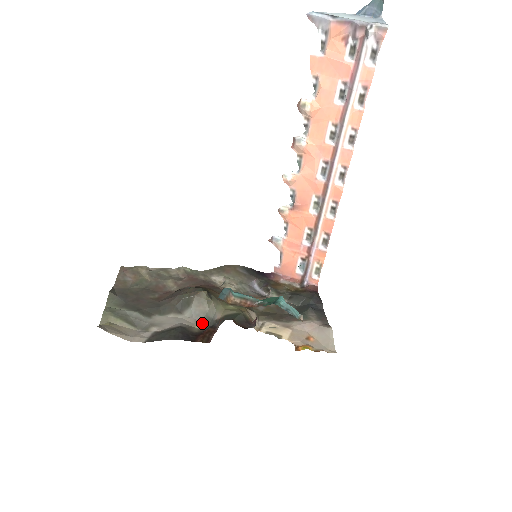
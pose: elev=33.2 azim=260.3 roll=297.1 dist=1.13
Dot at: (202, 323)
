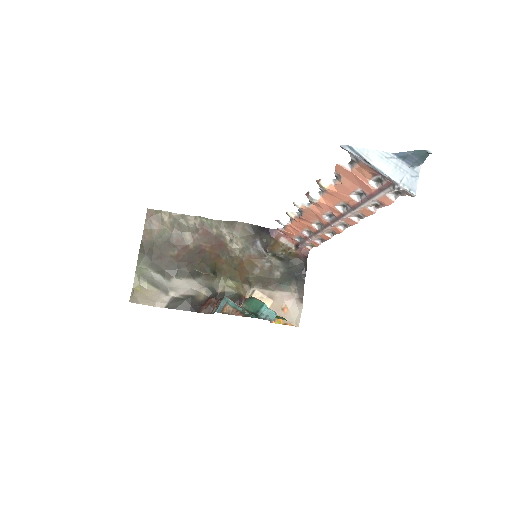
Dot at: (207, 290)
